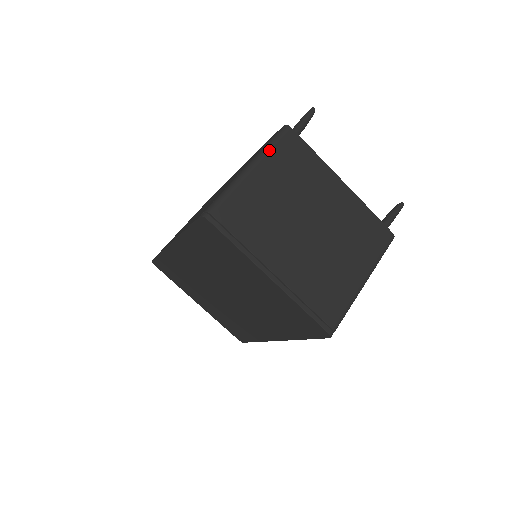
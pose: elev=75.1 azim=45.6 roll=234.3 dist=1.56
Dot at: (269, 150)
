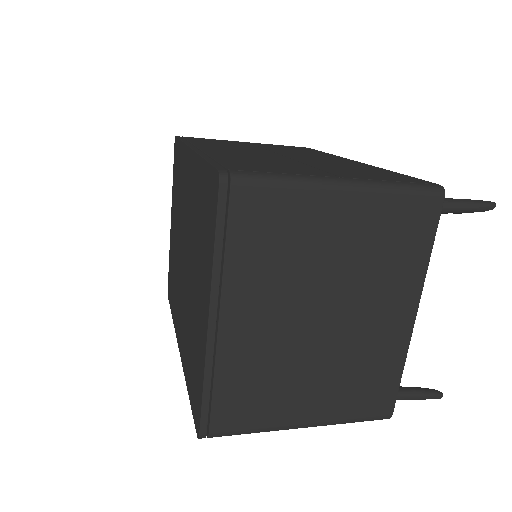
Dot at: (389, 192)
